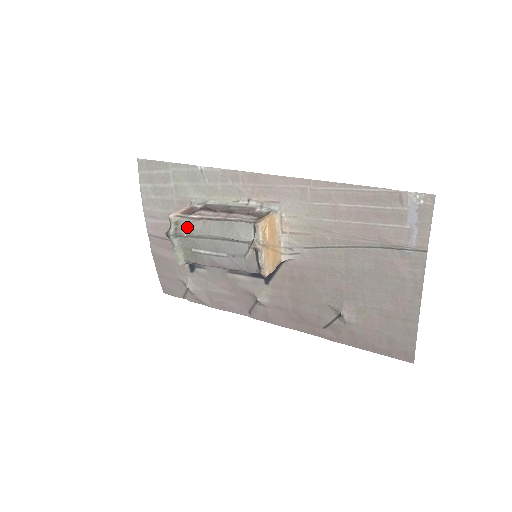
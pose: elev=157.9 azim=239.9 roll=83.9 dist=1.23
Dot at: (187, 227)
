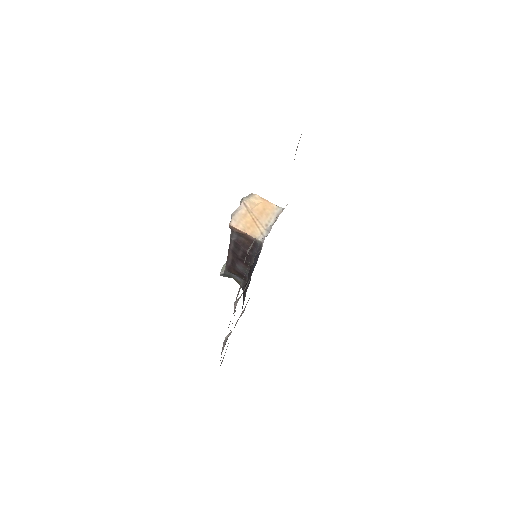
Dot at: occluded
